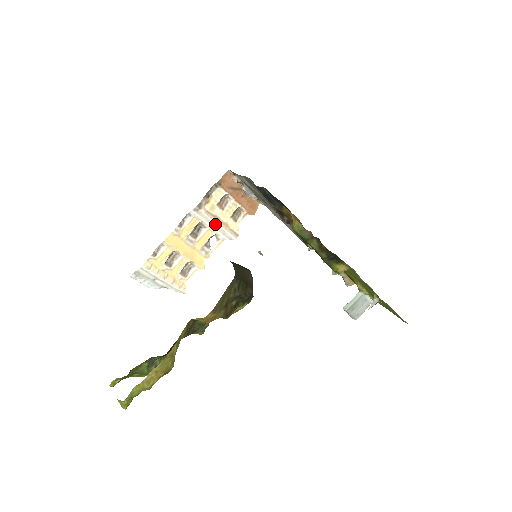
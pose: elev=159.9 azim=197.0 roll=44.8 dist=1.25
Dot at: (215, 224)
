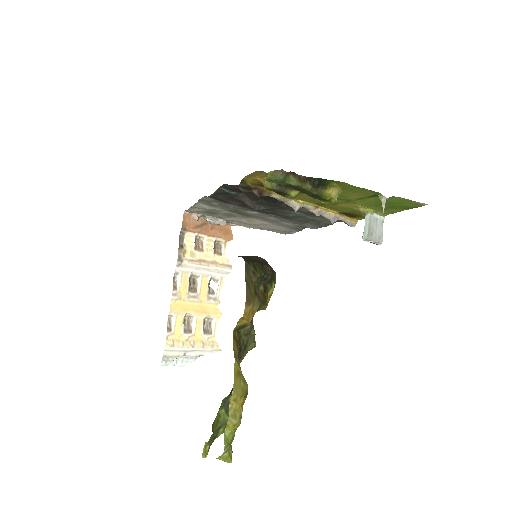
Dot at: (204, 268)
